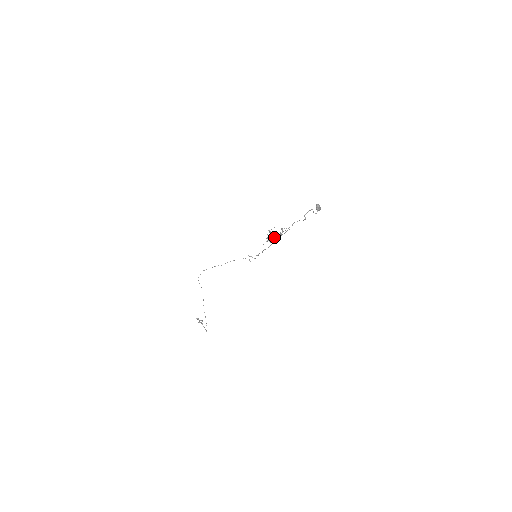
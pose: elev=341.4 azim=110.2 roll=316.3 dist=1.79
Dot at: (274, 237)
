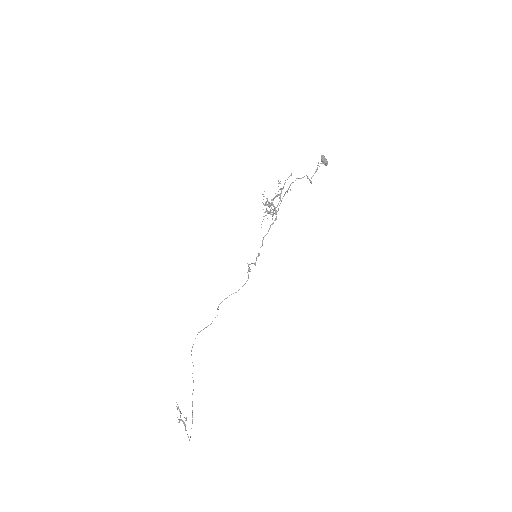
Dot at: occluded
